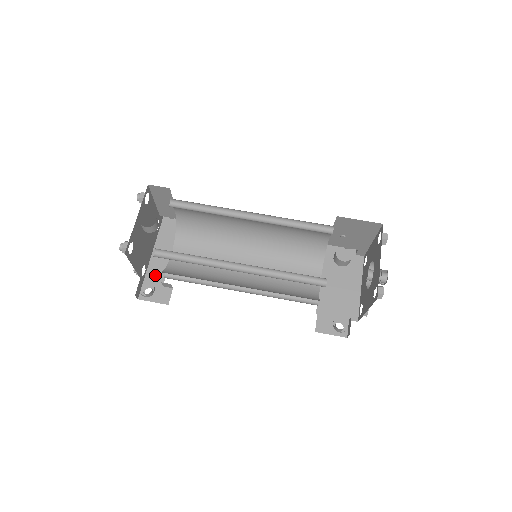
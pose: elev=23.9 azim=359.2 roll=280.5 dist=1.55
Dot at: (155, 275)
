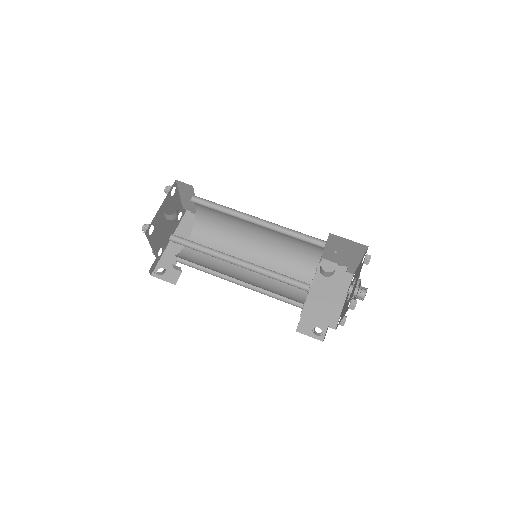
Dot at: (169, 258)
